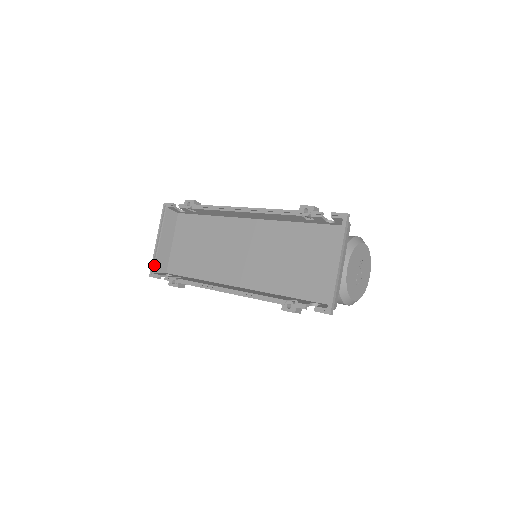
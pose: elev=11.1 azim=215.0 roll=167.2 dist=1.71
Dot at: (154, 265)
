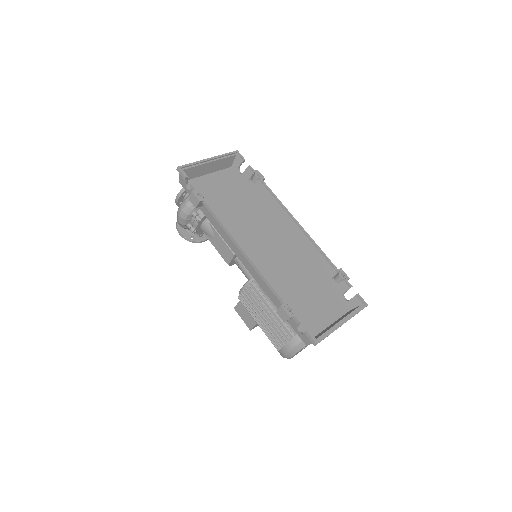
Dot at: (189, 167)
